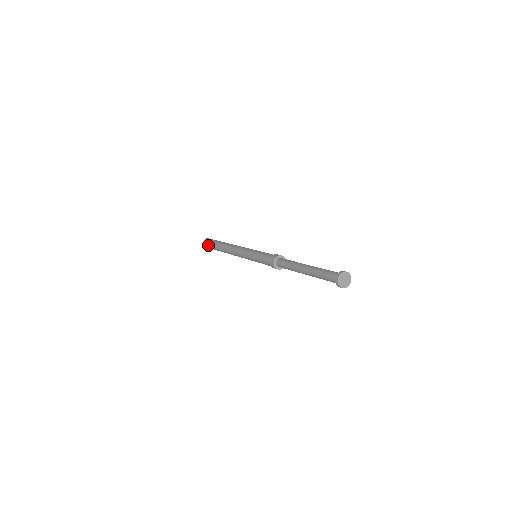
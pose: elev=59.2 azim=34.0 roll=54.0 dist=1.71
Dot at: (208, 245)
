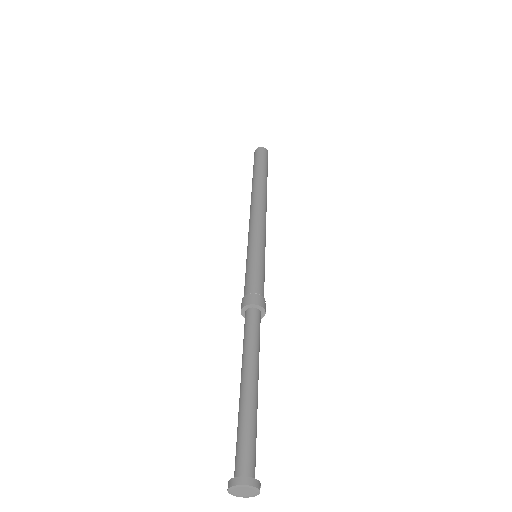
Dot at: occluded
